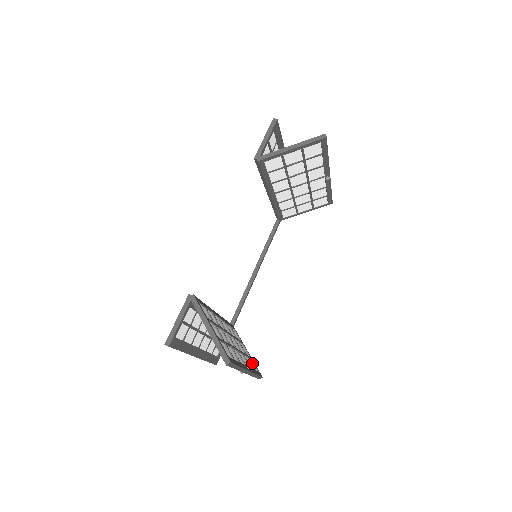
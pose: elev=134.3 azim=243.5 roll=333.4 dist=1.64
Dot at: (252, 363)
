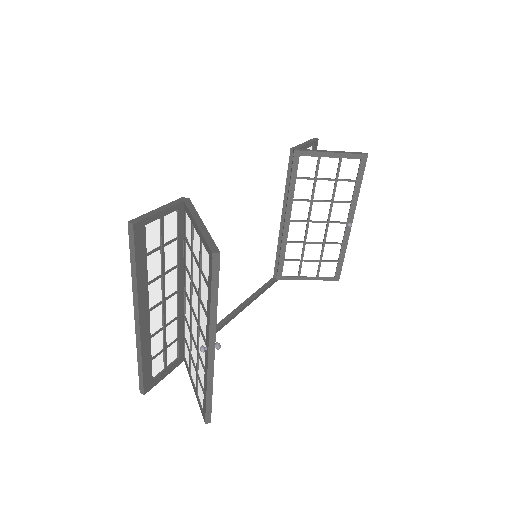
Dot at: occluded
